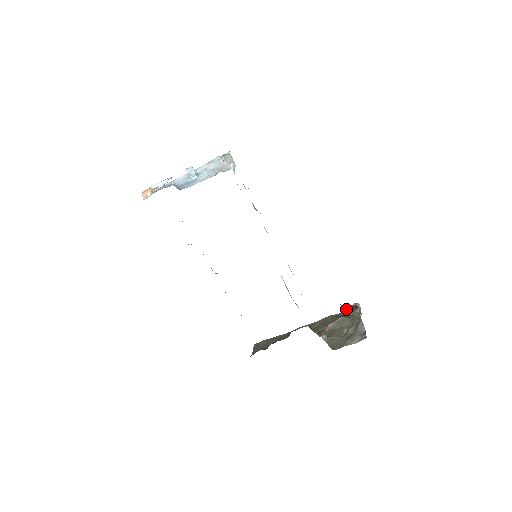
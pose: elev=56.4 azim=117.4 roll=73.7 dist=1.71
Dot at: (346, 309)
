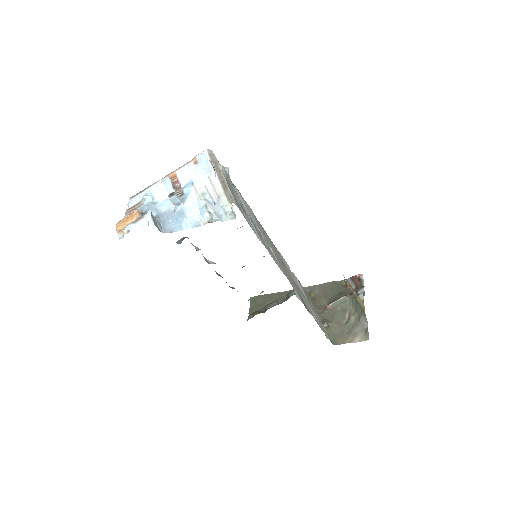
Dot at: (349, 286)
